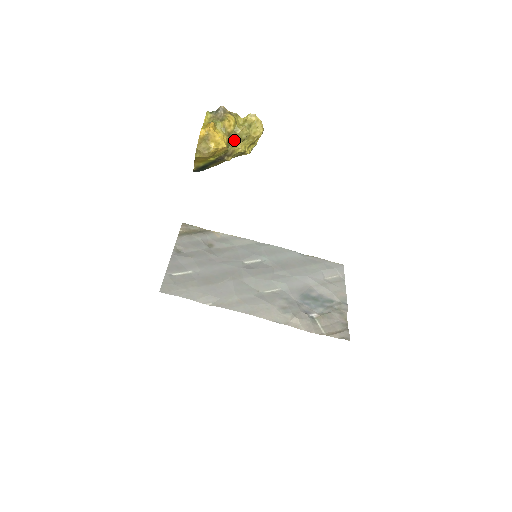
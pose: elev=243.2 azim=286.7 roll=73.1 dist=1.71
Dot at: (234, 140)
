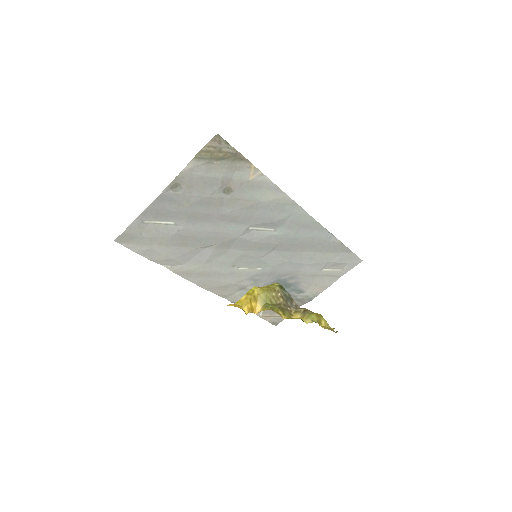
Dot at: occluded
